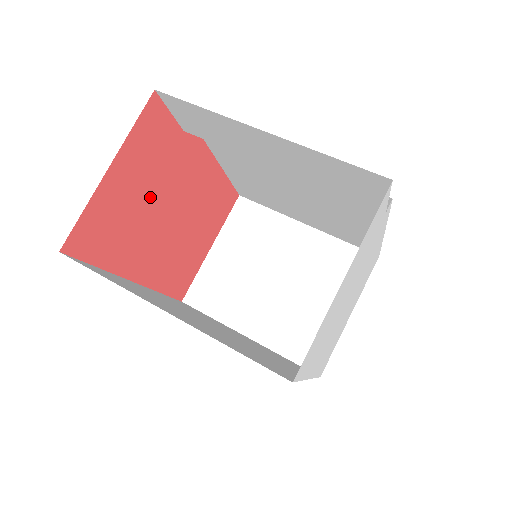
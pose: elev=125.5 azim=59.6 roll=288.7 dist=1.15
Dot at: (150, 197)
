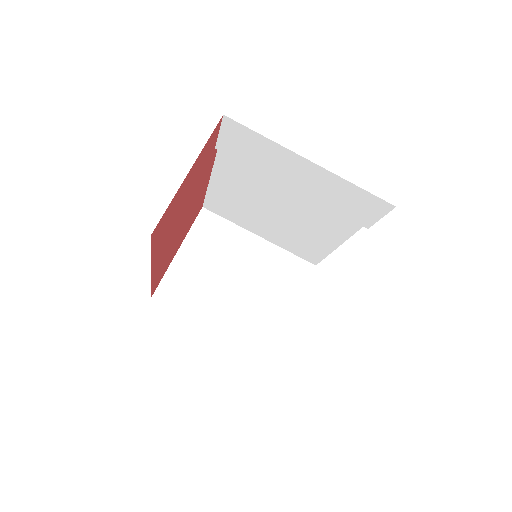
Dot at: (186, 199)
